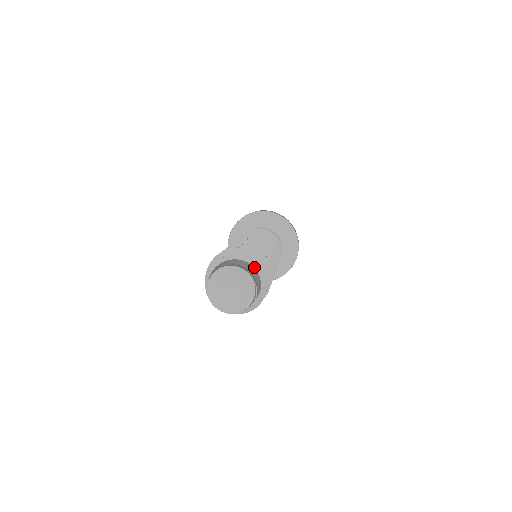
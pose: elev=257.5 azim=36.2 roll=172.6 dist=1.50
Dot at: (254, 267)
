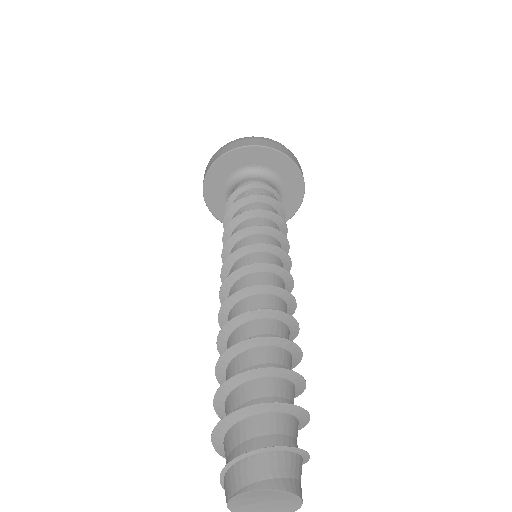
Dot at: (303, 458)
